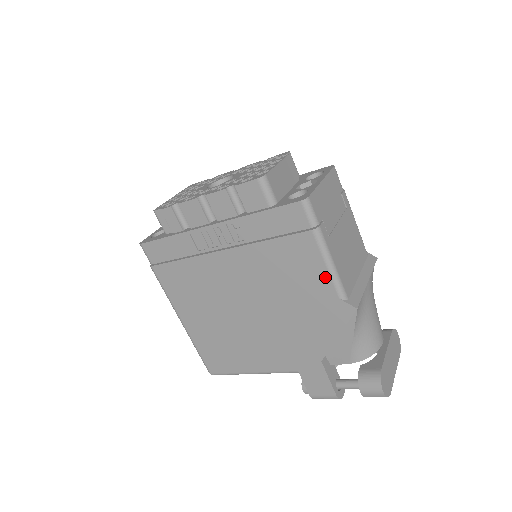
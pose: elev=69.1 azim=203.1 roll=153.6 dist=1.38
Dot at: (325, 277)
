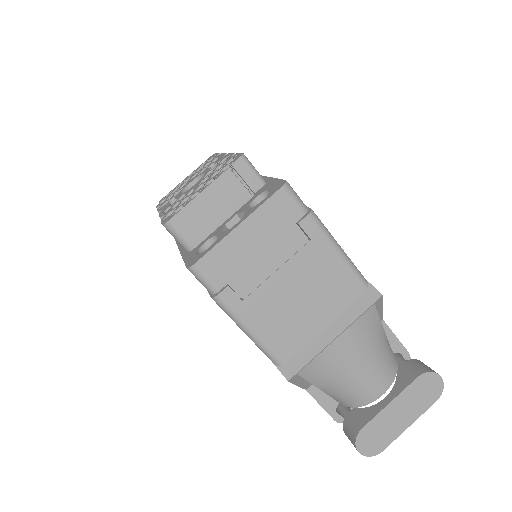
Dot at: occluded
